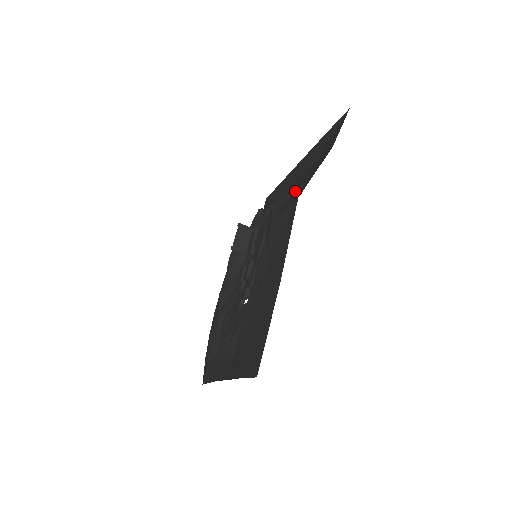
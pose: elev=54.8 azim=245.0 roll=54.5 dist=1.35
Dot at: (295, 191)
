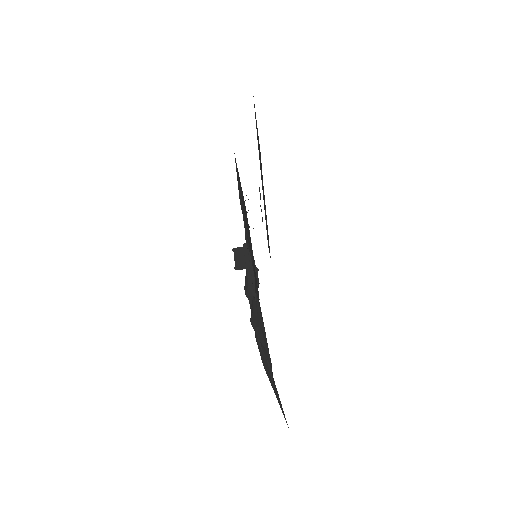
Dot at: occluded
